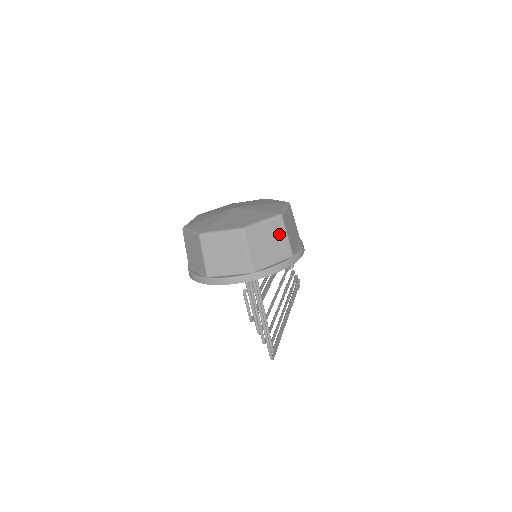
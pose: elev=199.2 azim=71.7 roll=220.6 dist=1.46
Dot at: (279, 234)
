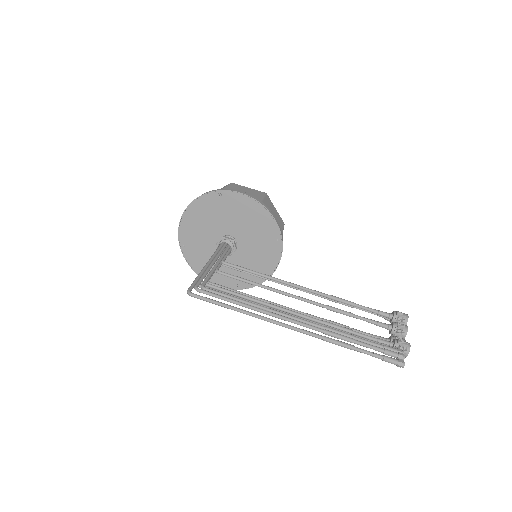
Dot at: occluded
